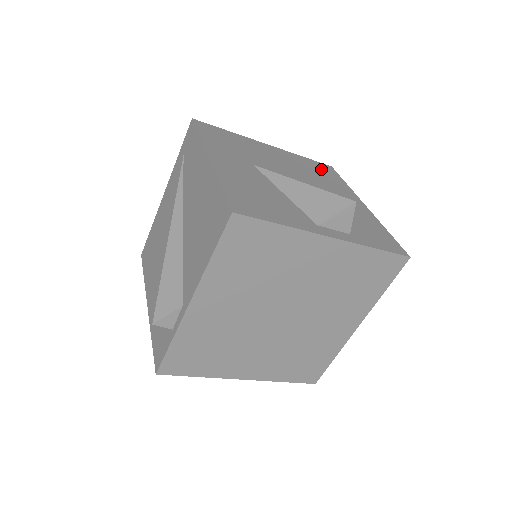
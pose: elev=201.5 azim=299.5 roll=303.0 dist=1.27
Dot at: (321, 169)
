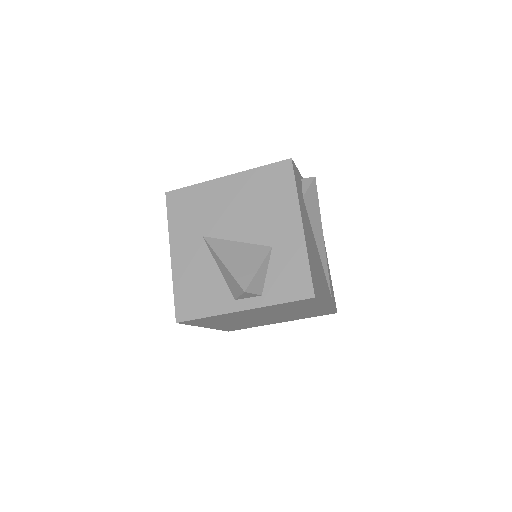
Dot at: (274, 180)
